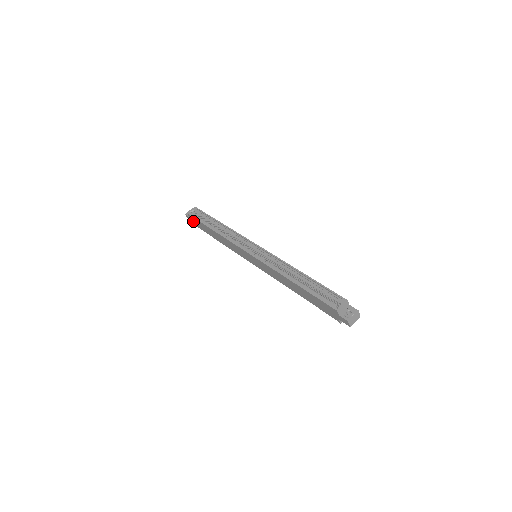
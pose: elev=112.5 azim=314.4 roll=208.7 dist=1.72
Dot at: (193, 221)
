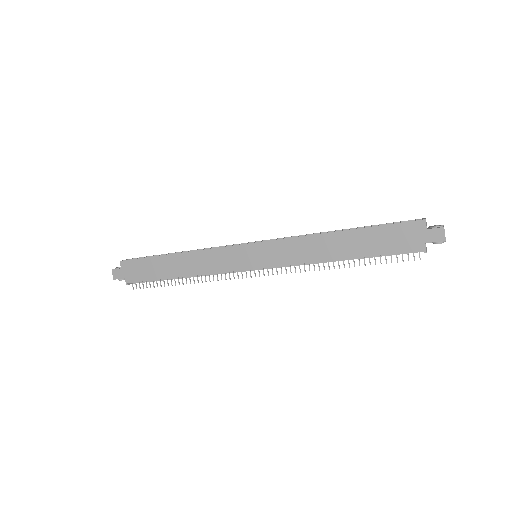
Dot at: (127, 272)
